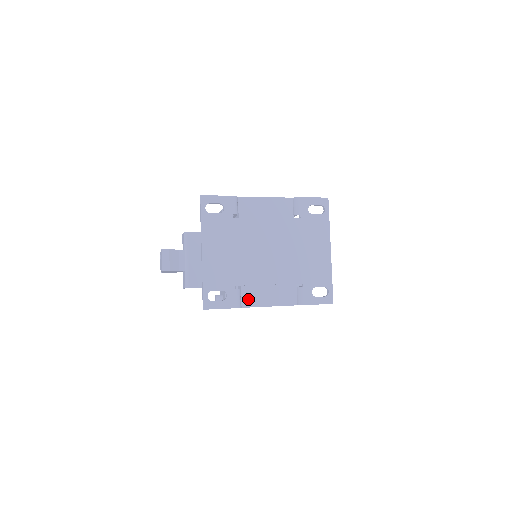
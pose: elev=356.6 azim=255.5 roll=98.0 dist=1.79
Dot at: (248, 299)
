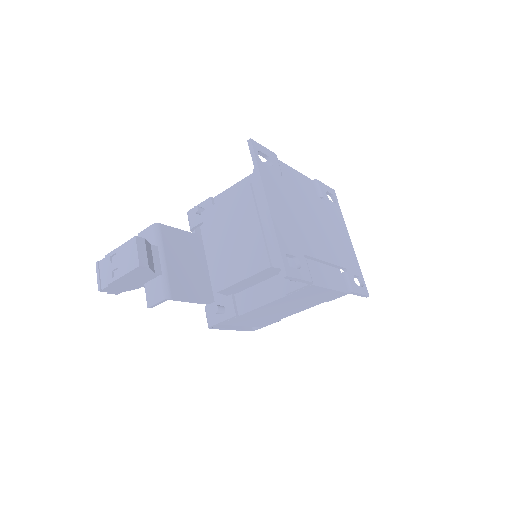
Dot at: (314, 275)
